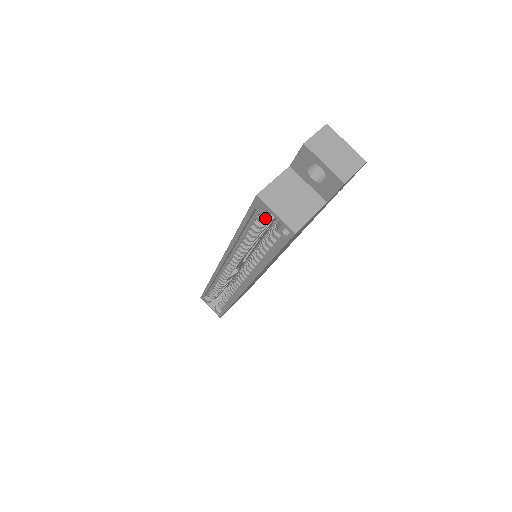
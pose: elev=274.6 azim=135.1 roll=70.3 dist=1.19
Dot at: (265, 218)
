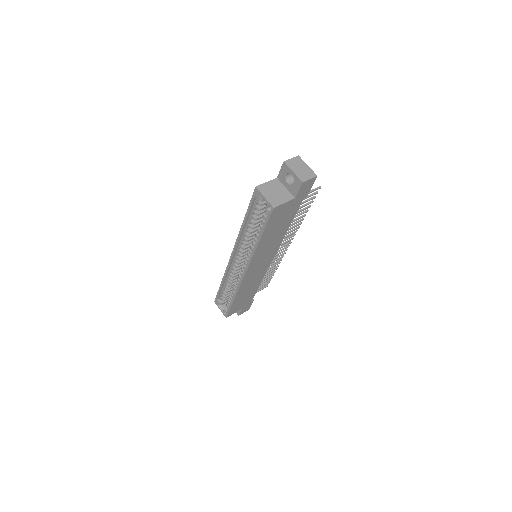
Dot at: (260, 205)
